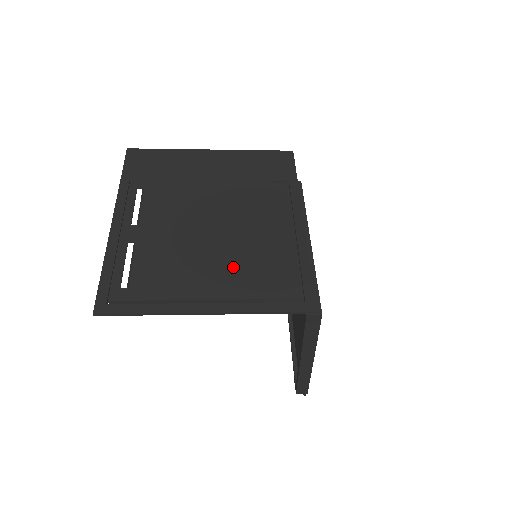
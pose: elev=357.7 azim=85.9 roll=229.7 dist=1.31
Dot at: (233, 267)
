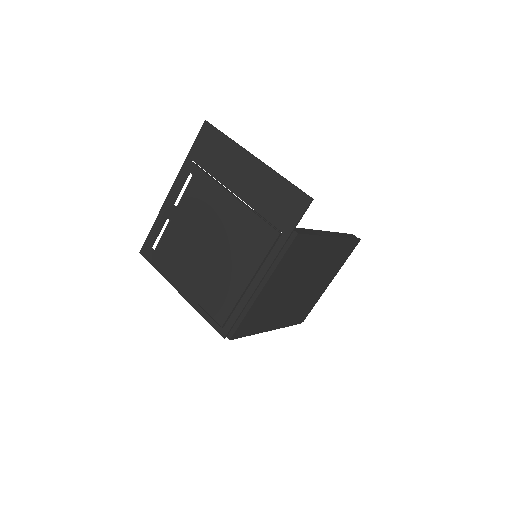
Dot at: (203, 277)
